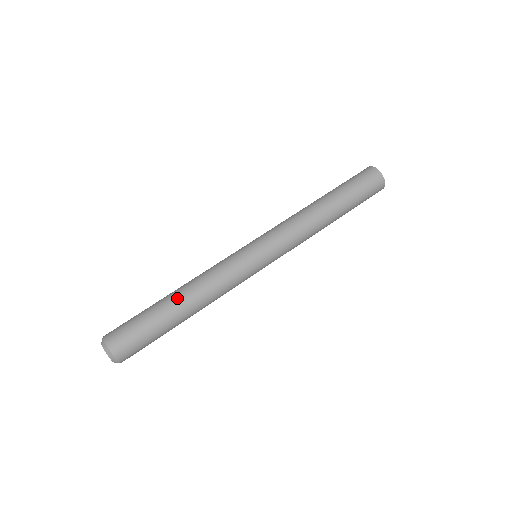
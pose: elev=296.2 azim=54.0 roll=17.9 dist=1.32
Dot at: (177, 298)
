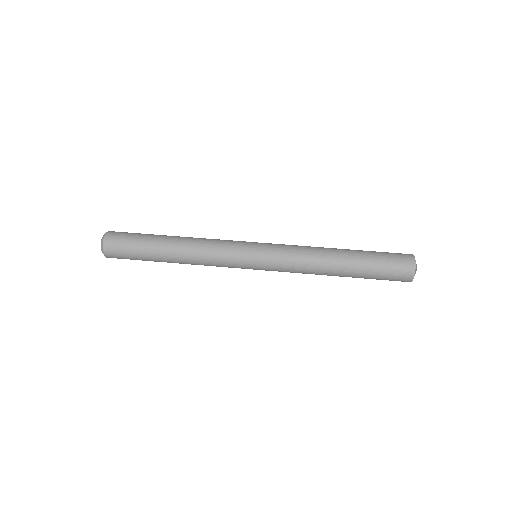
Dot at: (175, 236)
